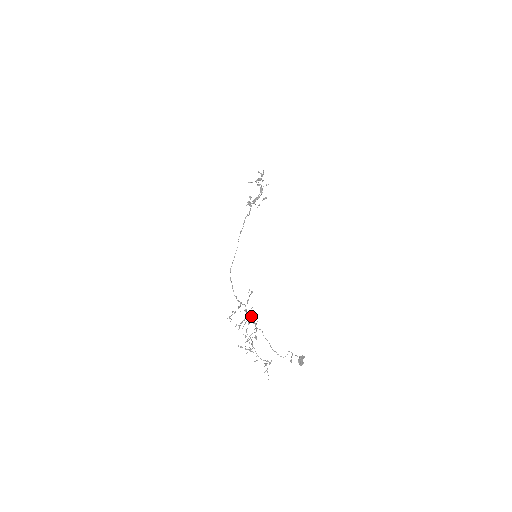
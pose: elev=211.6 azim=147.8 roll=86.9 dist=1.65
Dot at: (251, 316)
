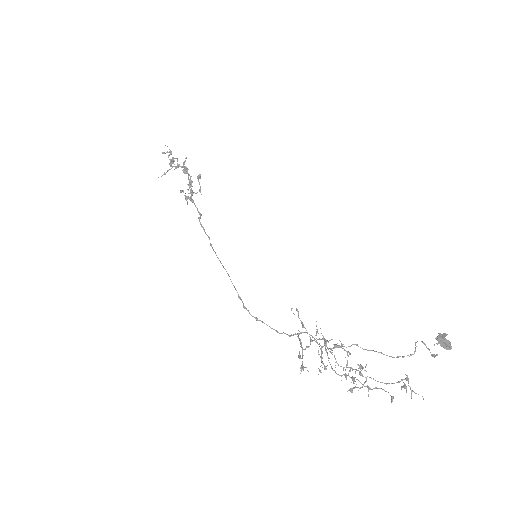
Dot at: (325, 341)
